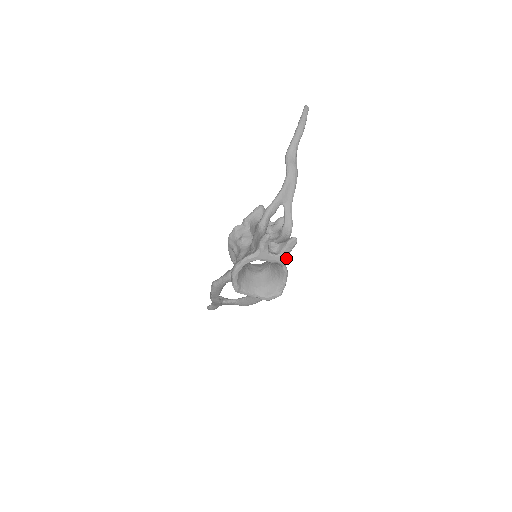
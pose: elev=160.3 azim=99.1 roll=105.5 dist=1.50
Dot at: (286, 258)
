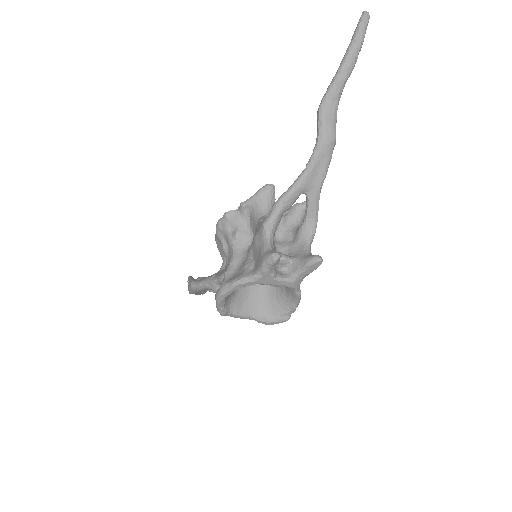
Dot at: (301, 280)
